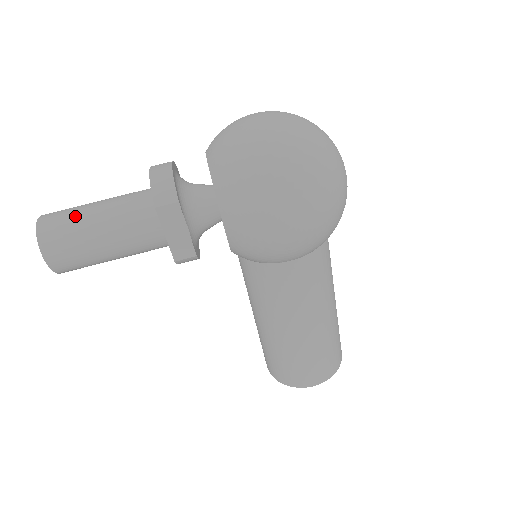
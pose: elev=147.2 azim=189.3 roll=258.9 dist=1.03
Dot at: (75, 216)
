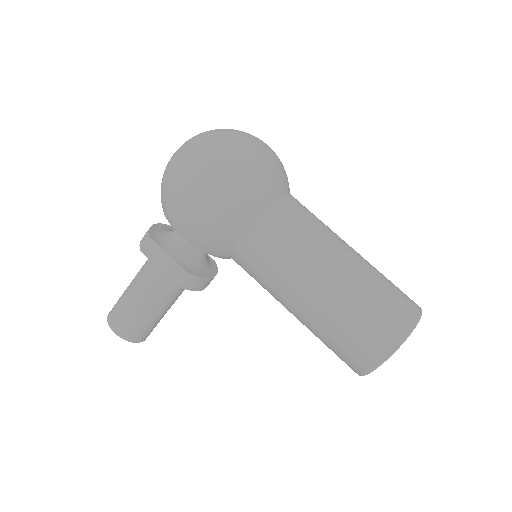
Dot at: (123, 293)
